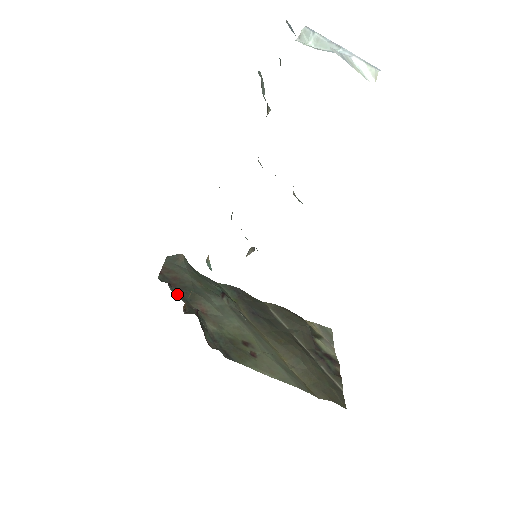
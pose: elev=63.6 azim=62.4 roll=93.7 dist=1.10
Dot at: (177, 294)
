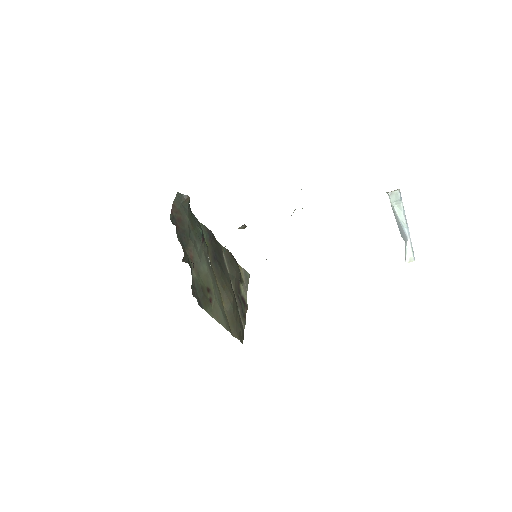
Dot at: (179, 238)
